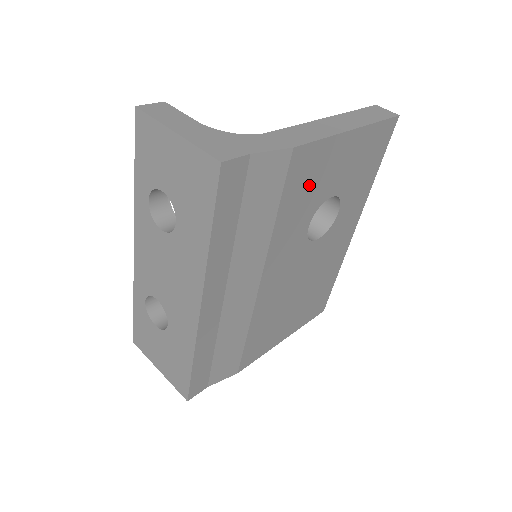
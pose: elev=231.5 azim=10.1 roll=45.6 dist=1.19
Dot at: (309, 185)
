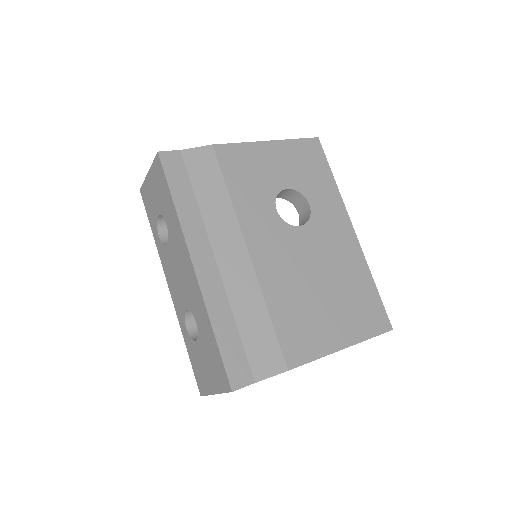
Dot at: (250, 174)
